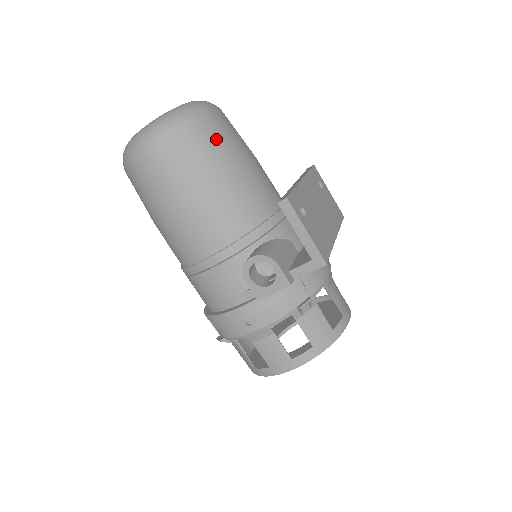
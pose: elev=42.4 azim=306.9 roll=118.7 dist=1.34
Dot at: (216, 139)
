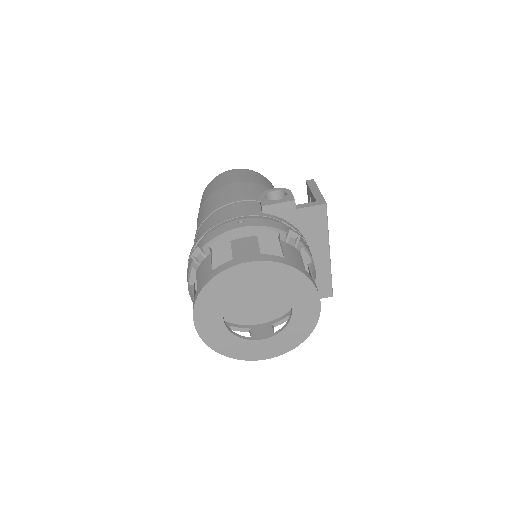
Dot at: occluded
